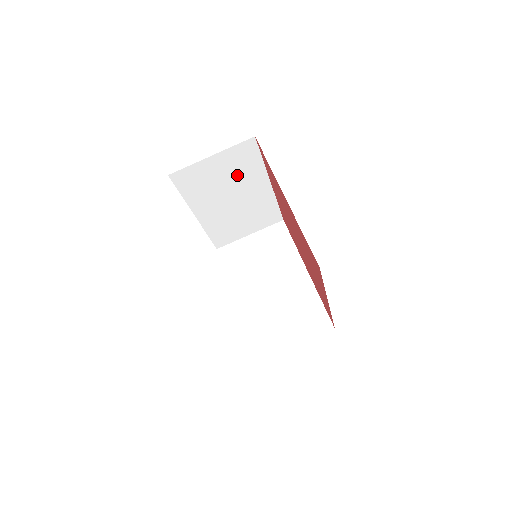
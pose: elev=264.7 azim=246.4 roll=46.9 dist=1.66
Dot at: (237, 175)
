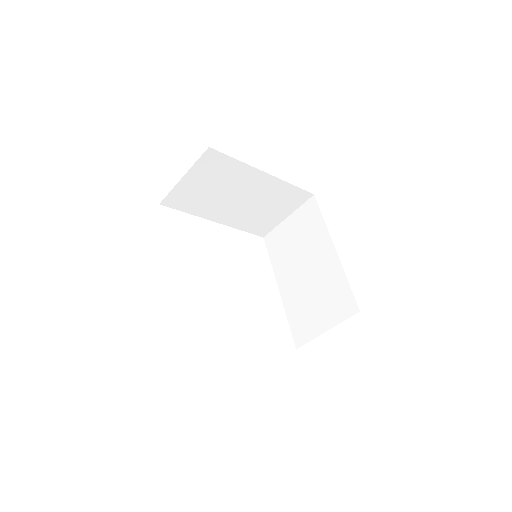
Dot at: (223, 180)
